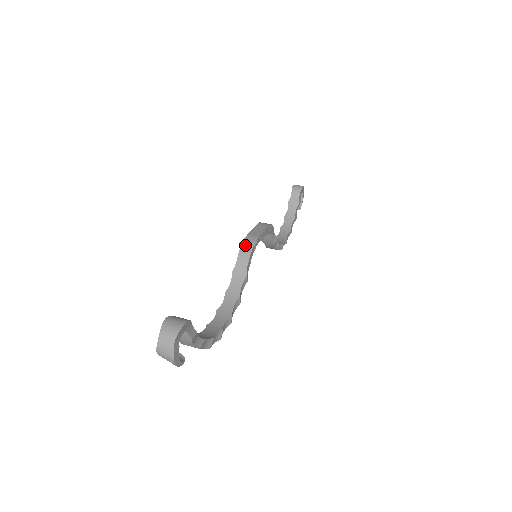
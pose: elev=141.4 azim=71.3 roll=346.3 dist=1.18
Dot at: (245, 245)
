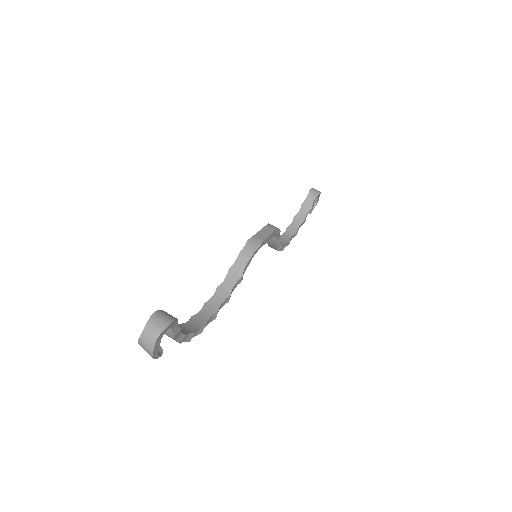
Dot at: (248, 246)
